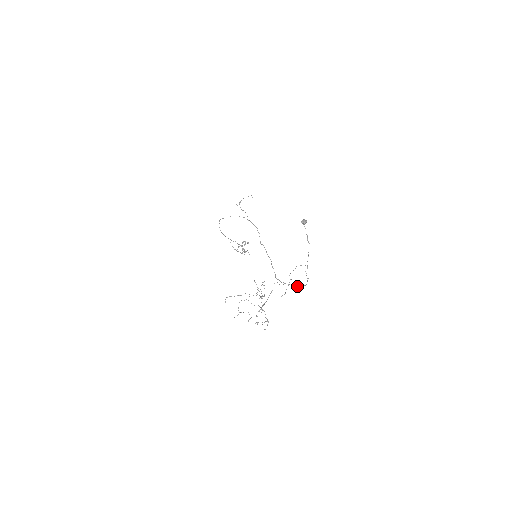
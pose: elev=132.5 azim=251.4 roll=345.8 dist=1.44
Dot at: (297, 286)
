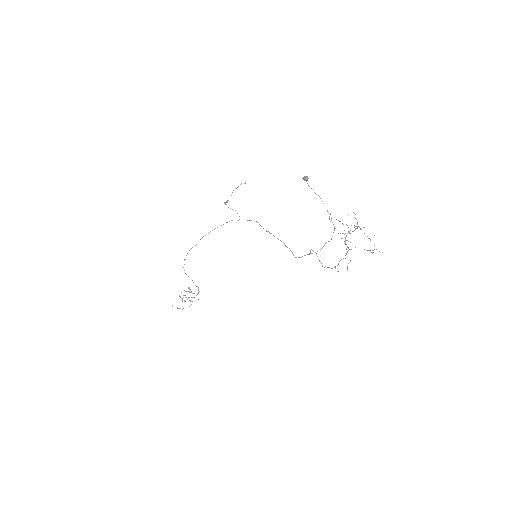
Dot at: occluded
